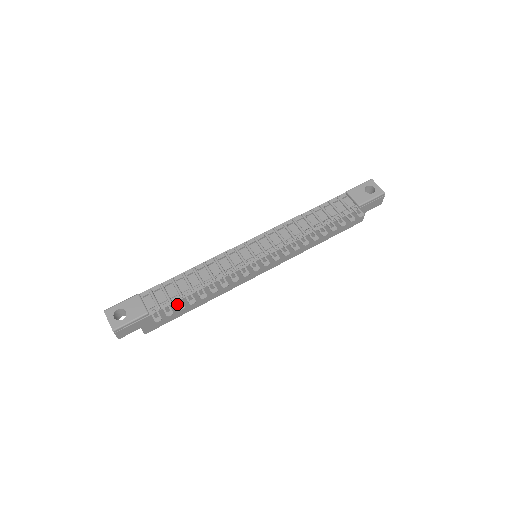
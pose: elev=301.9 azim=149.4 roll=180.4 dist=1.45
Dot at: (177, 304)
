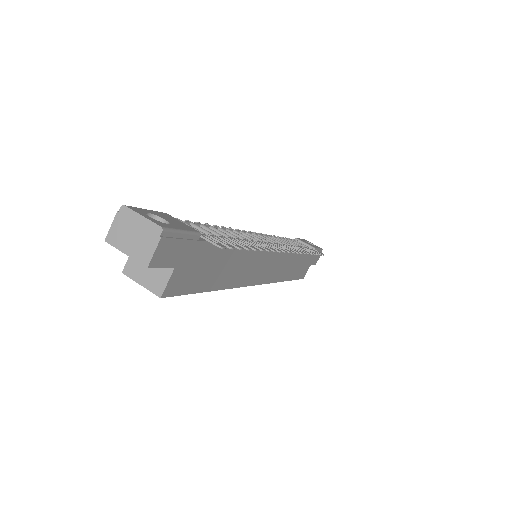
Dot at: (218, 252)
